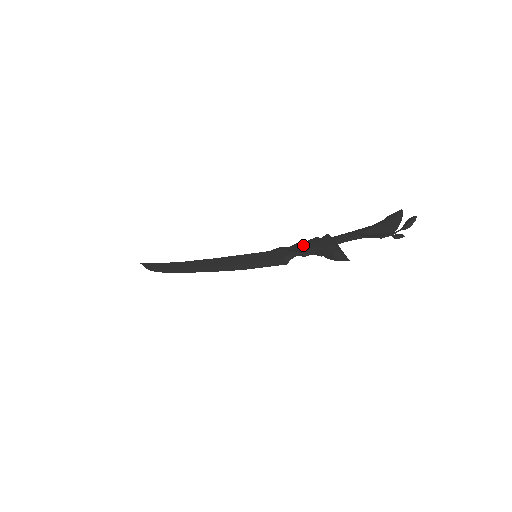
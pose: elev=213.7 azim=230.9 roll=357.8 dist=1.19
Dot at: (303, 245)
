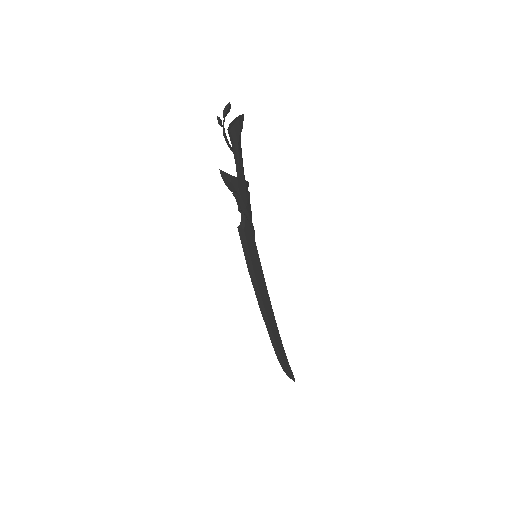
Dot at: occluded
